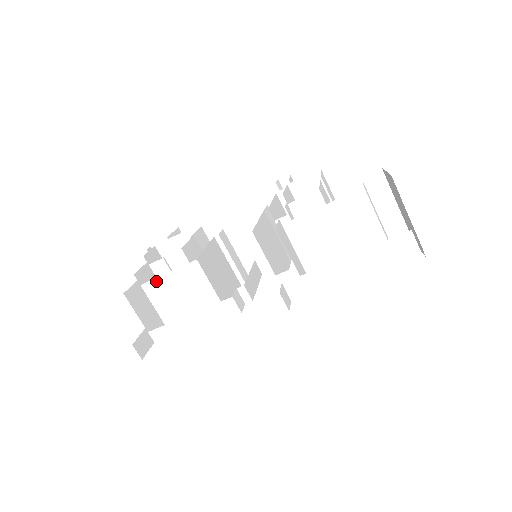
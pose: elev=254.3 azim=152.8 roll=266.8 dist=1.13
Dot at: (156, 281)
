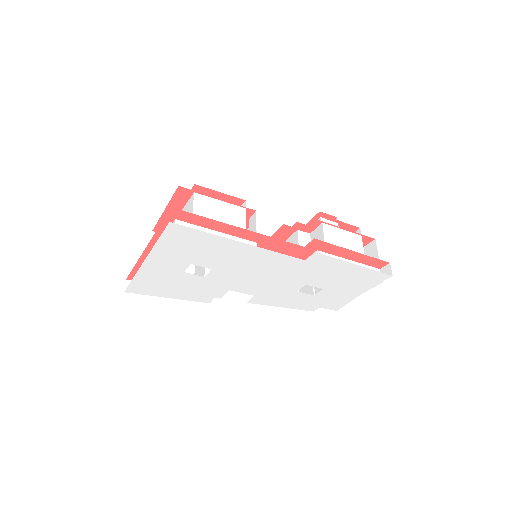
Dot at: (208, 198)
